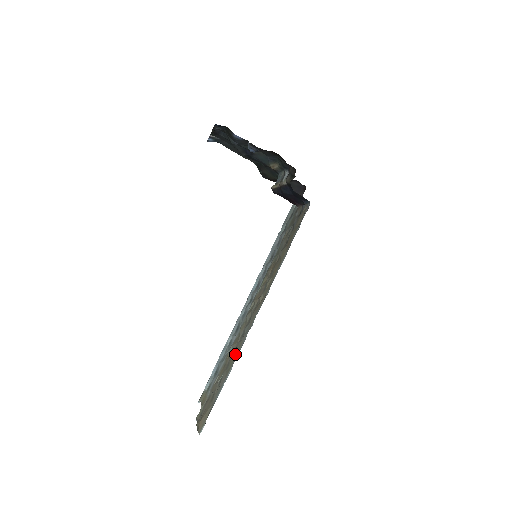
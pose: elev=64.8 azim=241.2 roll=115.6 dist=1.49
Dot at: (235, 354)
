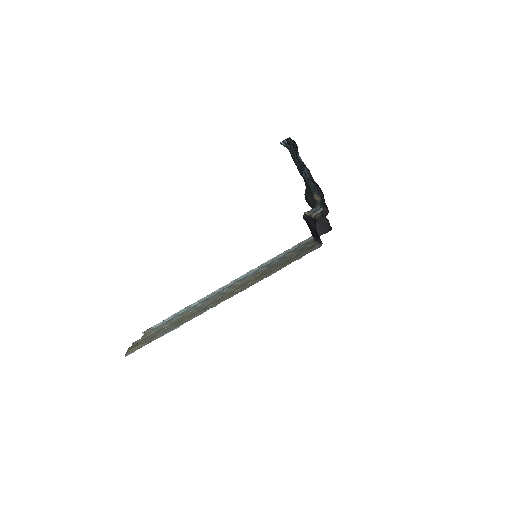
Dot at: (190, 318)
